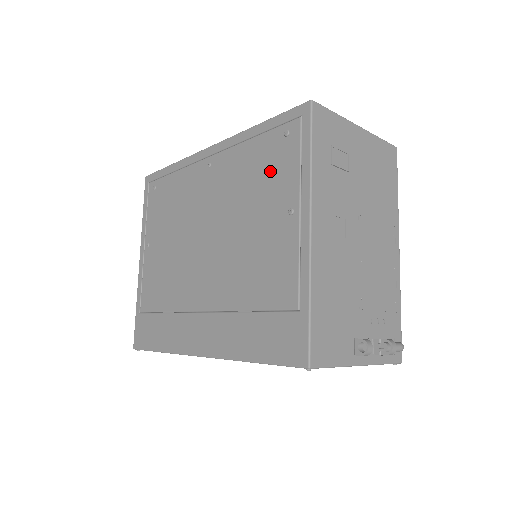
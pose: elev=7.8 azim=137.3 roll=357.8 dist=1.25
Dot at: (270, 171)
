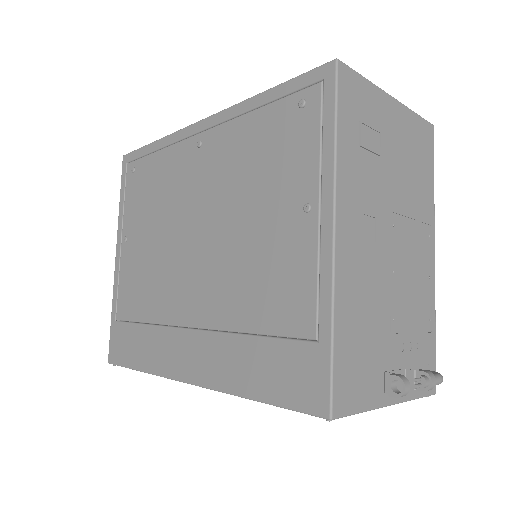
Dot at: (279, 153)
